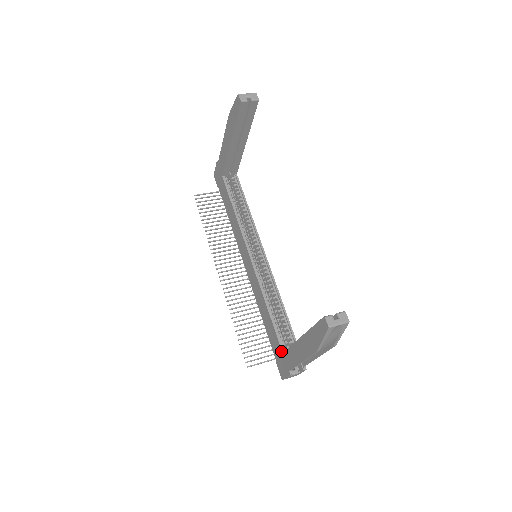
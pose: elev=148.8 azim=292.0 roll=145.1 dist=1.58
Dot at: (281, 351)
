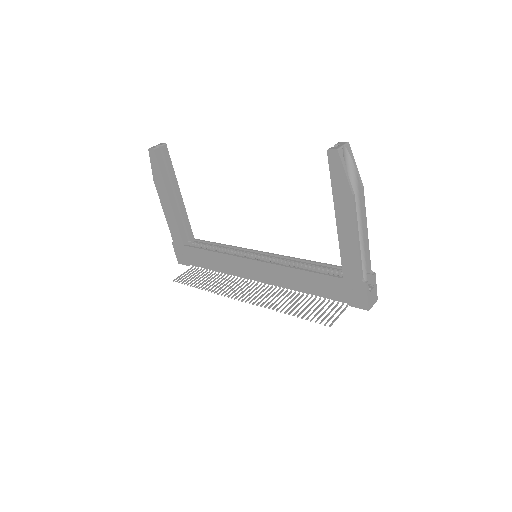
Dot at: (341, 280)
